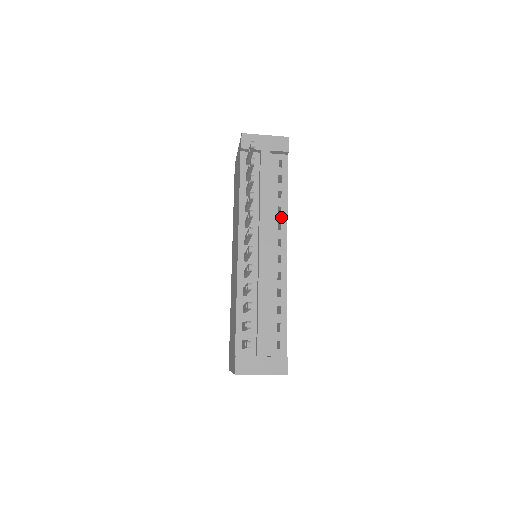
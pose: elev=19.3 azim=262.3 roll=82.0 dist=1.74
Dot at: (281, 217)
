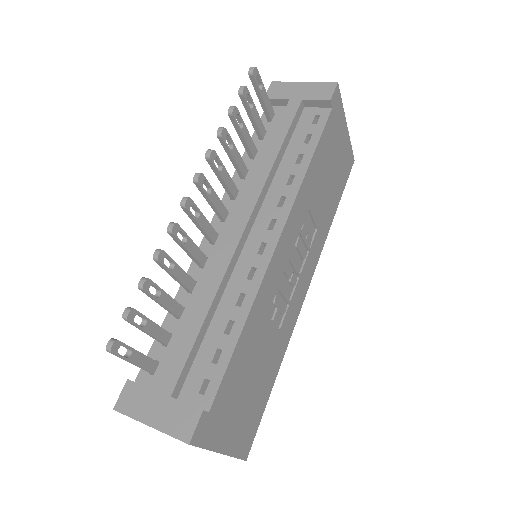
Dot at: (289, 189)
